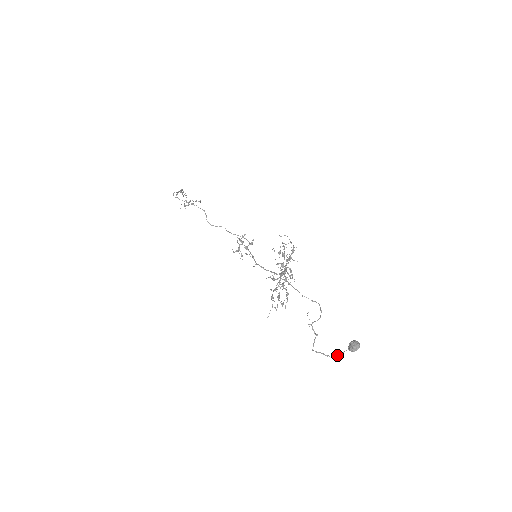
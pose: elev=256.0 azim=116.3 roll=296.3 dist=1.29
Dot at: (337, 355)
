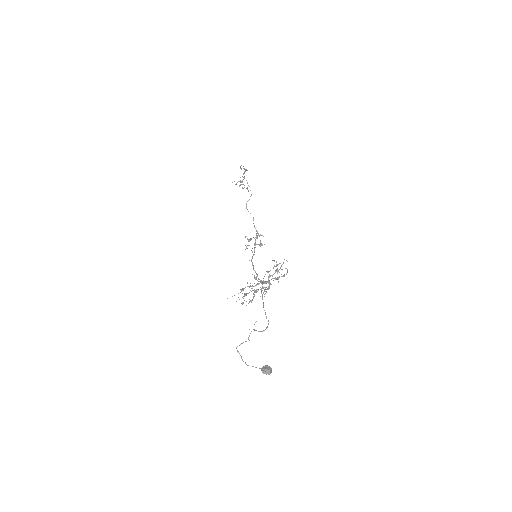
Dot at: occluded
